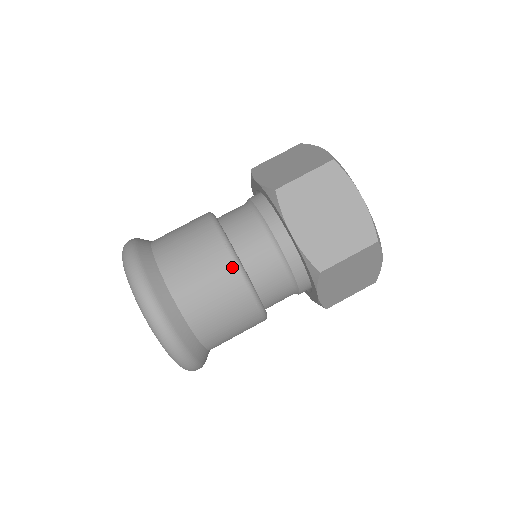
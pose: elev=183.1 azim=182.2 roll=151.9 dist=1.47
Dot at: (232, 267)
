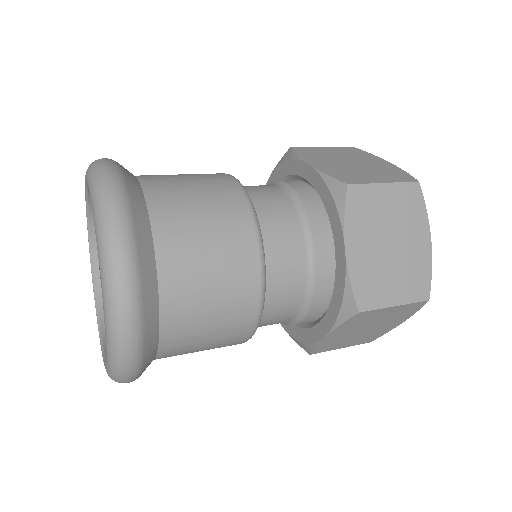
Dot at: (229, 179)
